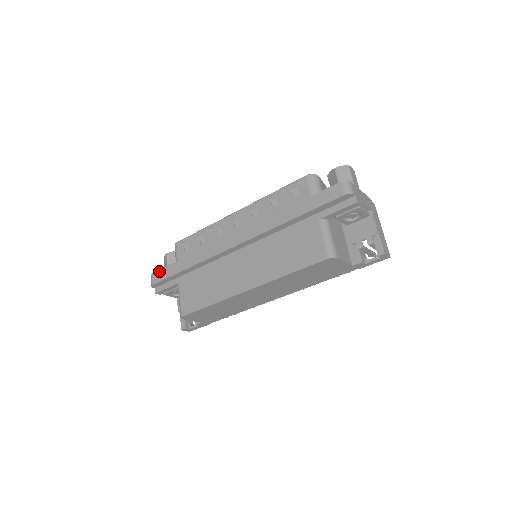
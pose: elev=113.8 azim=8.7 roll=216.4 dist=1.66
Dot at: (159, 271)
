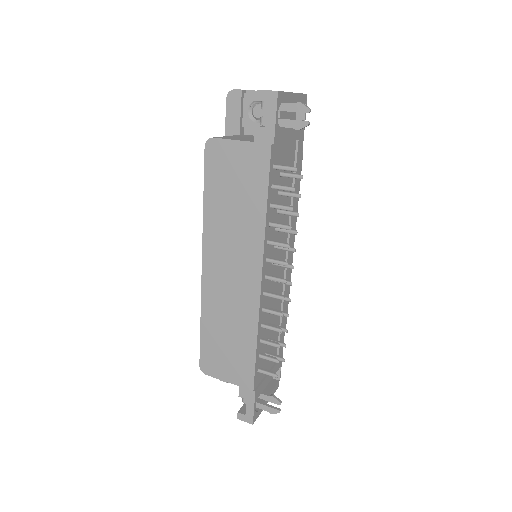
Dot at: occluded
